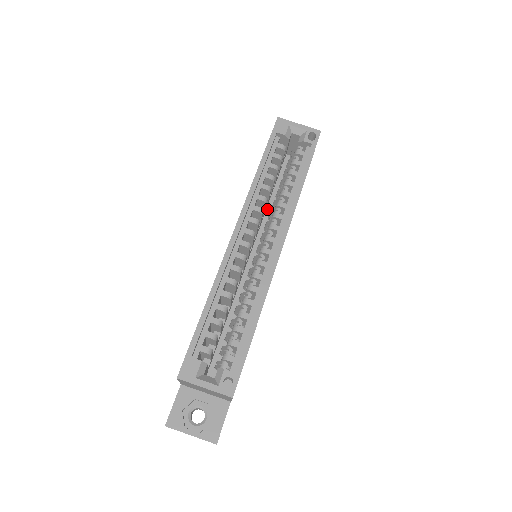
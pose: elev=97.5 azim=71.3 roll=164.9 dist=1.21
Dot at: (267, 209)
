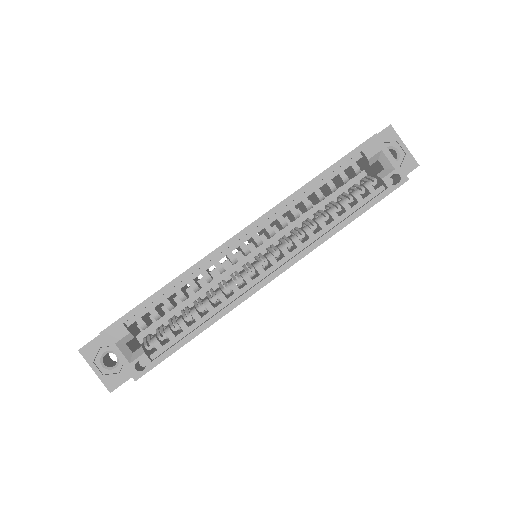
Dot at: (301, 216)
